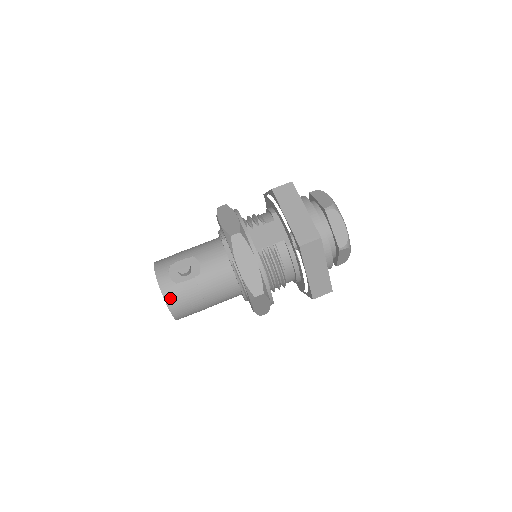
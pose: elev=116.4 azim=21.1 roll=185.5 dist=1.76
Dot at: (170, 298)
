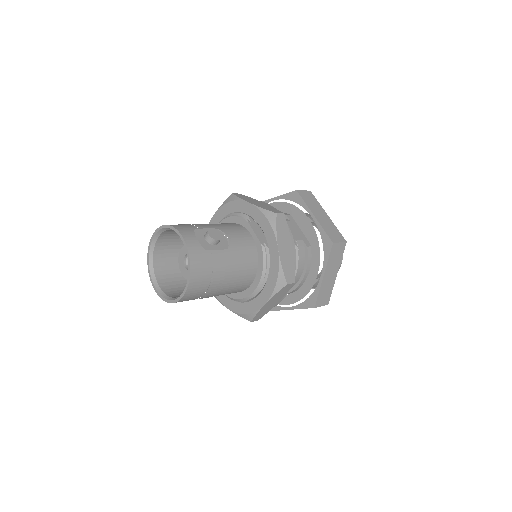
Dot at: (196, 264)
